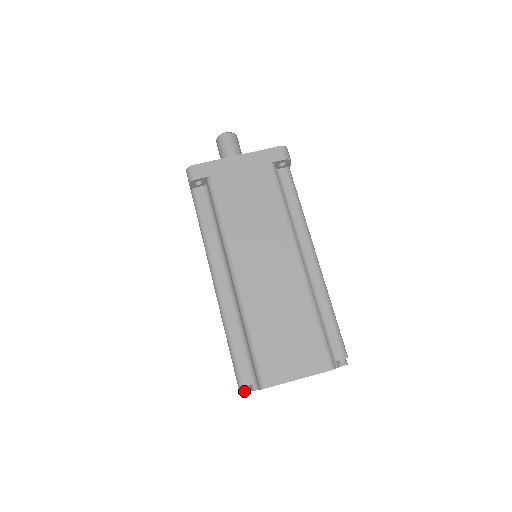
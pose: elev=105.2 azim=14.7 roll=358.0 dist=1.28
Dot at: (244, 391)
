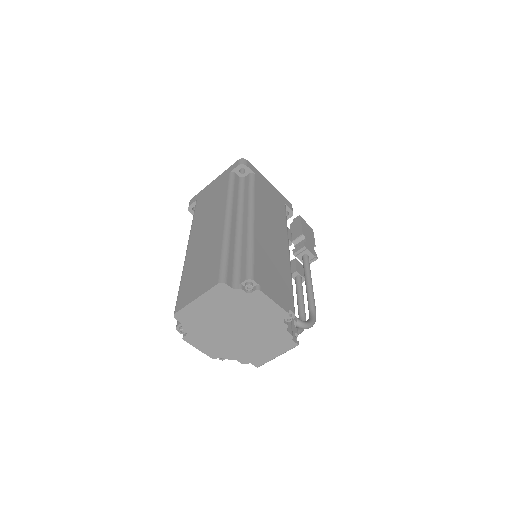
Dot at: (184, 335)
